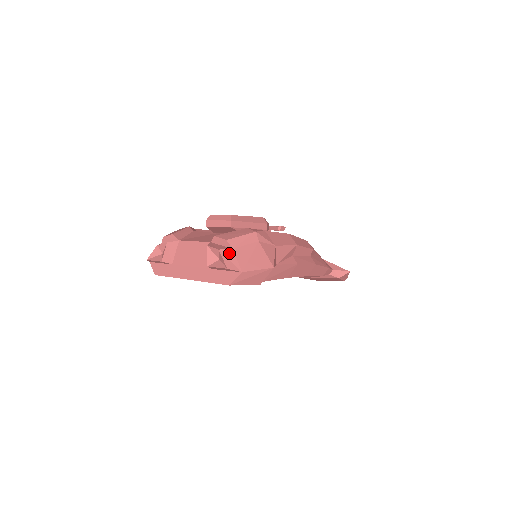
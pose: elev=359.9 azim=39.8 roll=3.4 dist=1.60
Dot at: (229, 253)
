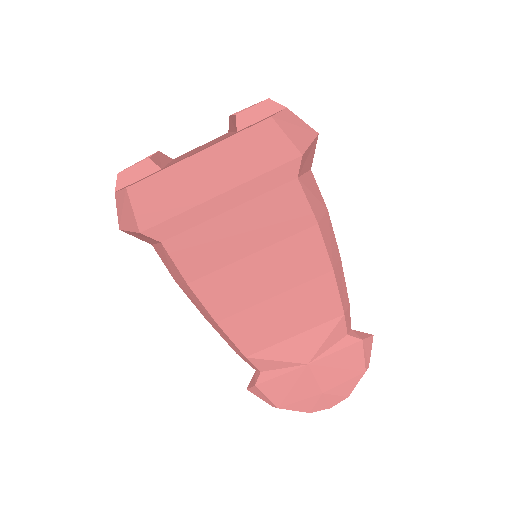
Dot at: occluded
